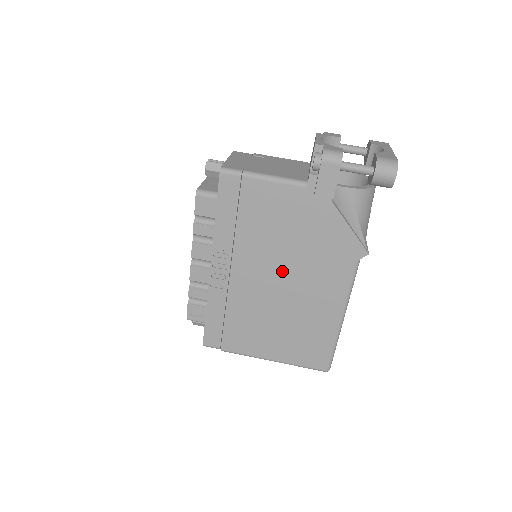
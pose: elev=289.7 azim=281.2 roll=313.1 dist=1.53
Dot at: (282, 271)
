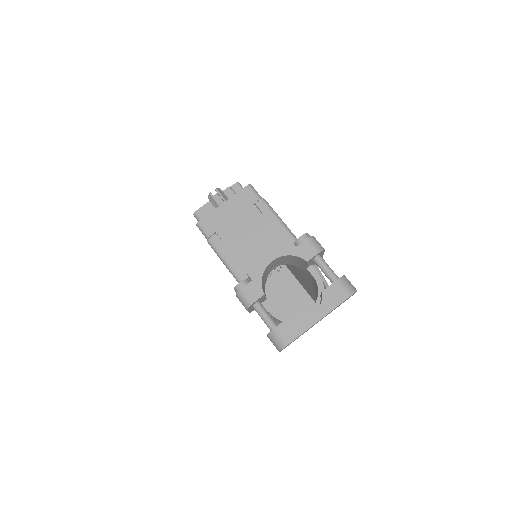
Dot at: occluded
